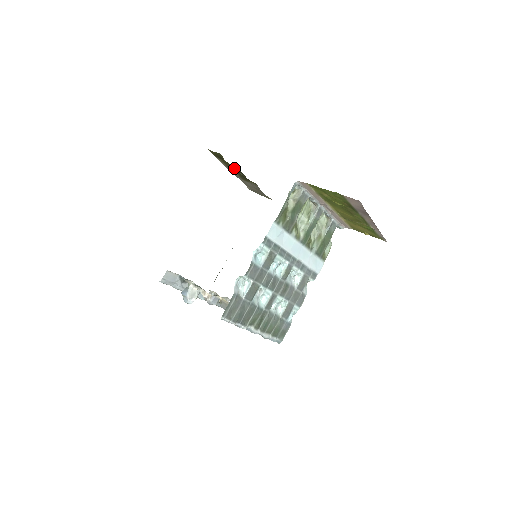
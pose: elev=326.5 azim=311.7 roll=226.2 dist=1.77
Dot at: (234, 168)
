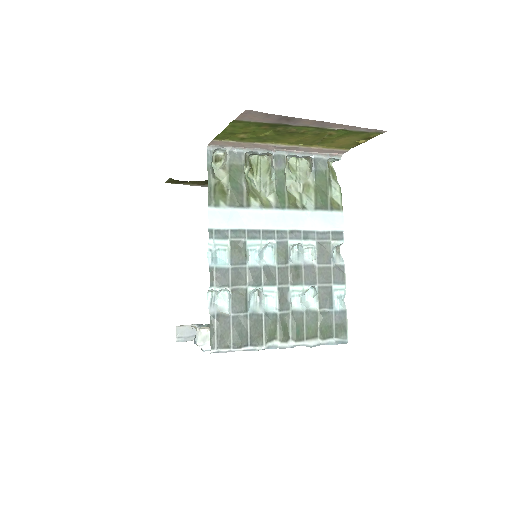
Dot at: (204, 182)
